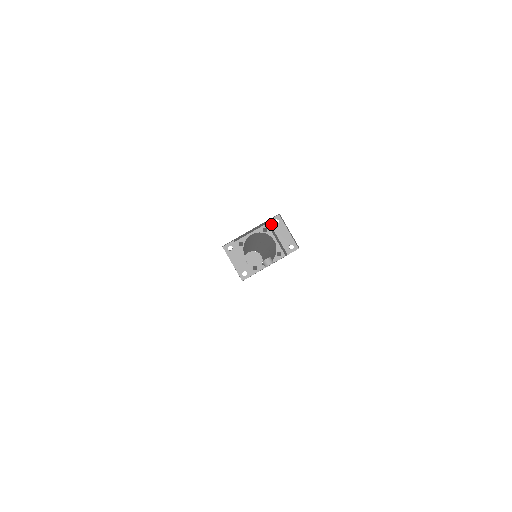
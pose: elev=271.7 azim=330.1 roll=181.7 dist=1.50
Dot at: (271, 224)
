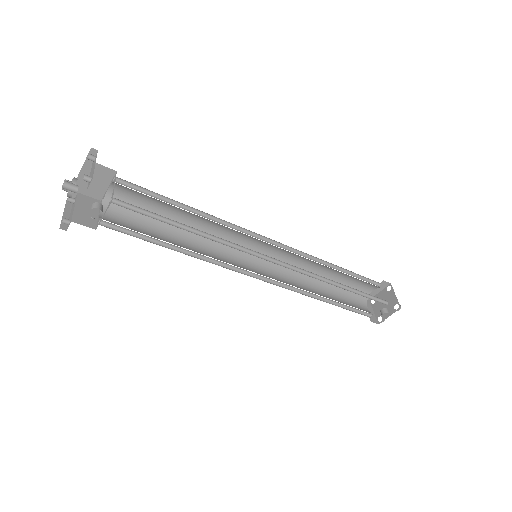
Dot at: (93, 163)
